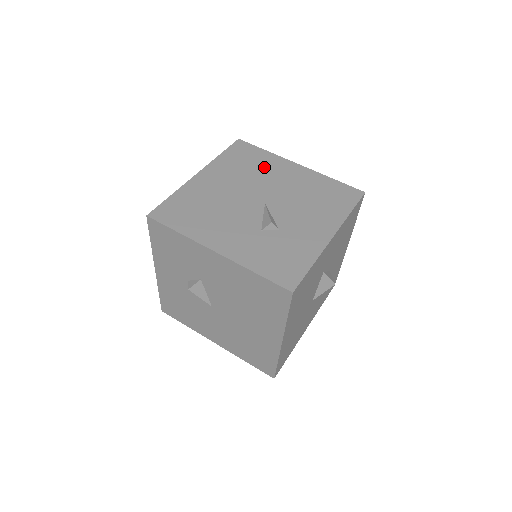
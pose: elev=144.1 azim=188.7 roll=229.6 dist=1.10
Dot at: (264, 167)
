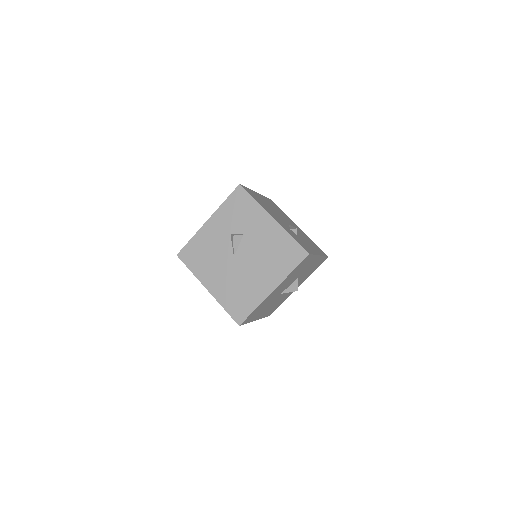
Dot at: (284, 215)
